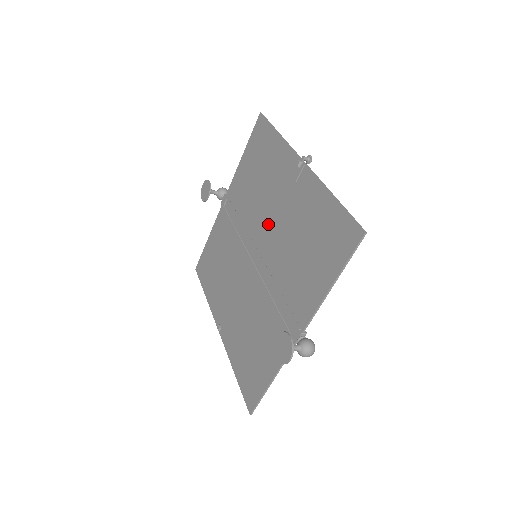
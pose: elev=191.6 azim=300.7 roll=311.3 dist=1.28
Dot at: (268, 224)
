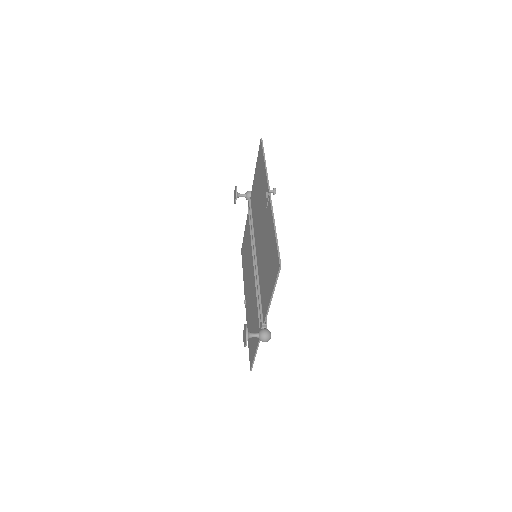
Dot at: (259, 234)
